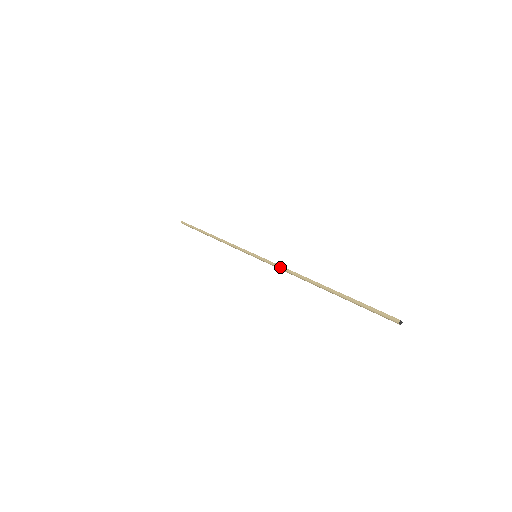
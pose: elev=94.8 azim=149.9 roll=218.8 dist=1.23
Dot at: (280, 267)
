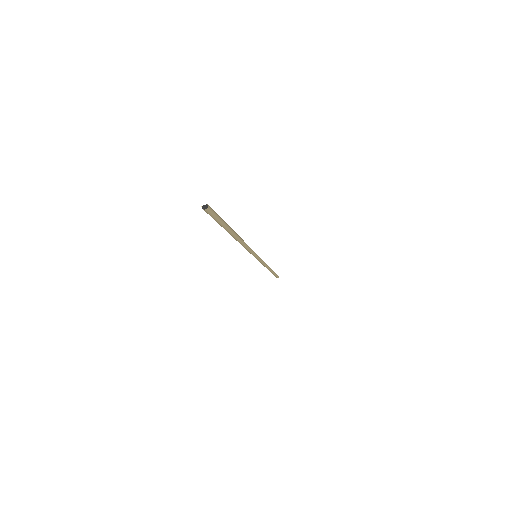
Dot at: occluded
